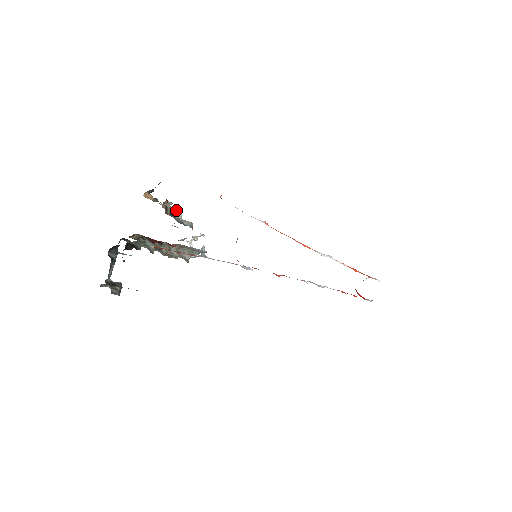
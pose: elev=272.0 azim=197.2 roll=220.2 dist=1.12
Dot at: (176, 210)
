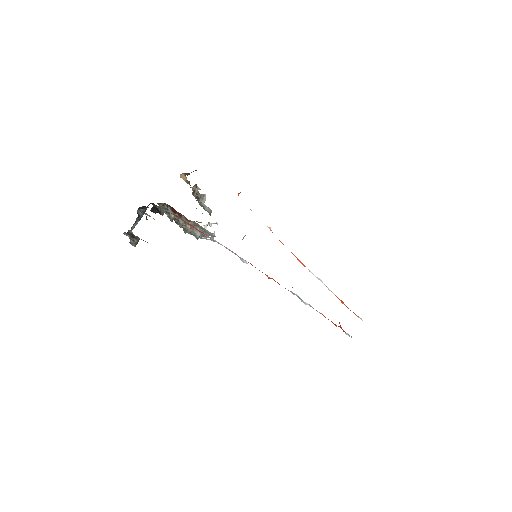
Dot at: (202, 196)
